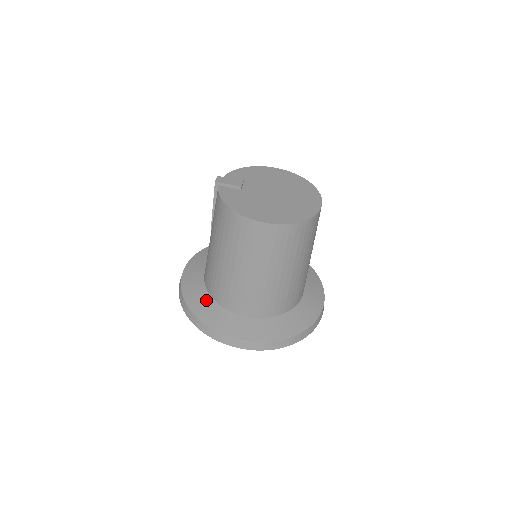
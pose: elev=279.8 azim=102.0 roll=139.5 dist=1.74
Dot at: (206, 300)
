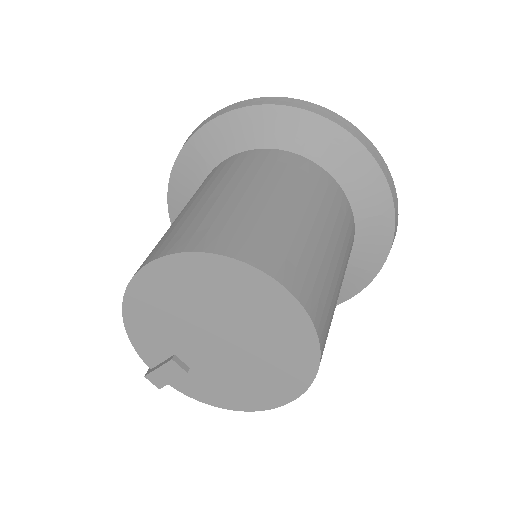
Dot at: occluded
